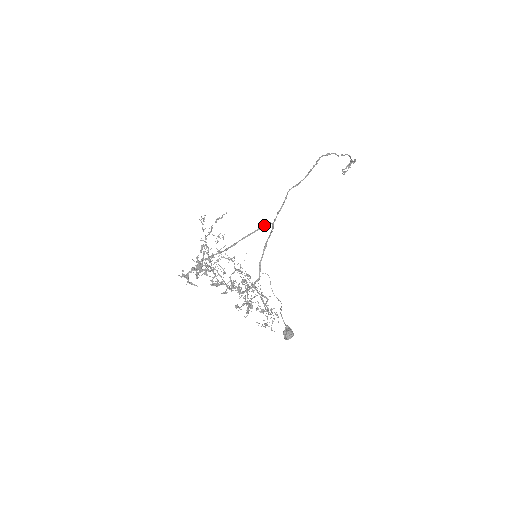
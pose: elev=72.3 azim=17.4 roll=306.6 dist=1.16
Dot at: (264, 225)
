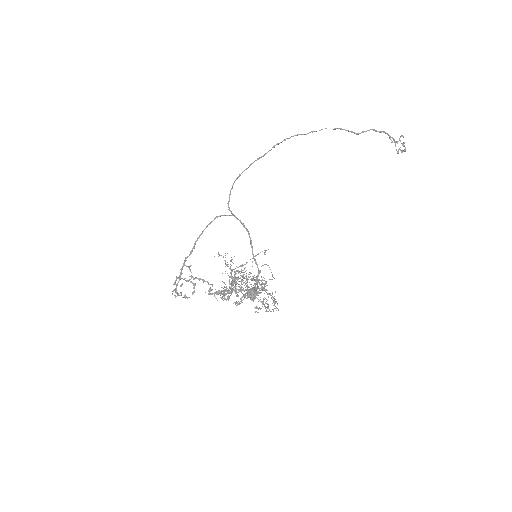
Dot at: (215, 218)
